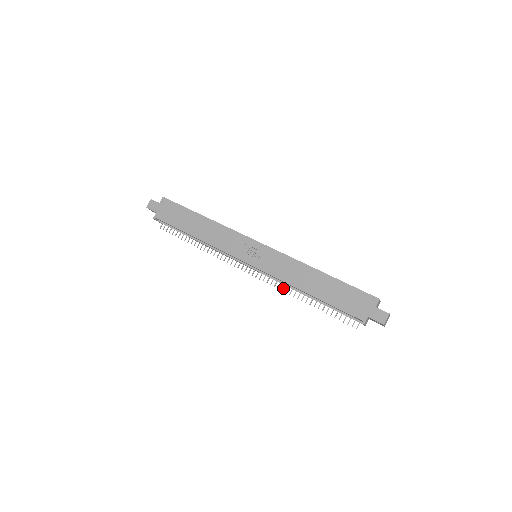
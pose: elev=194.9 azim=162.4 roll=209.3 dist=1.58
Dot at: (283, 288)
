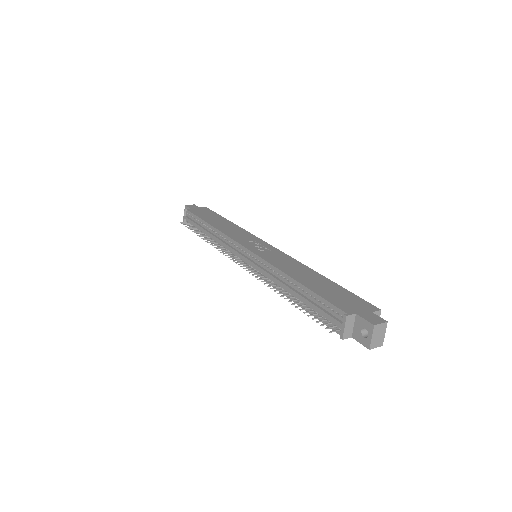
Dot at: (264, 281)
